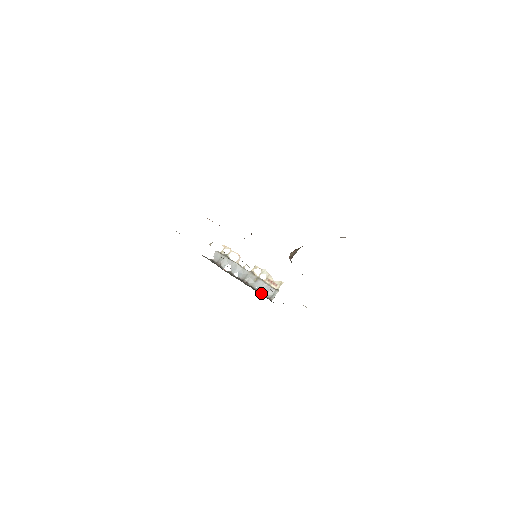
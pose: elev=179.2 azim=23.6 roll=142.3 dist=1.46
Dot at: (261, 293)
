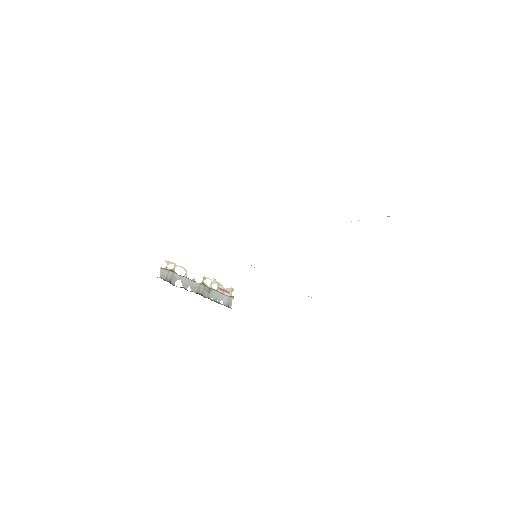
Dot at: (218, 303)
